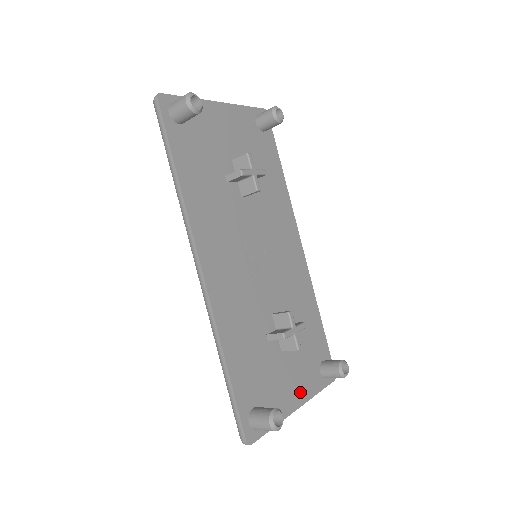
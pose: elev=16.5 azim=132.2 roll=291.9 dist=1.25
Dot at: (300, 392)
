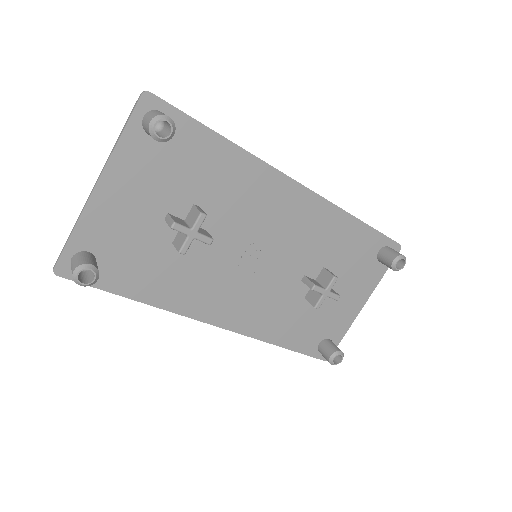
Dot at: (361, 295)
